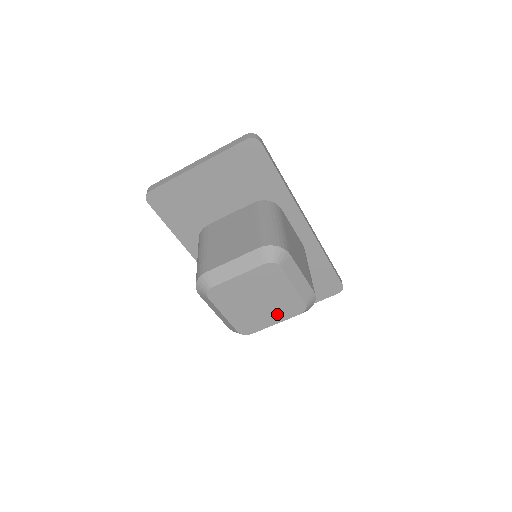
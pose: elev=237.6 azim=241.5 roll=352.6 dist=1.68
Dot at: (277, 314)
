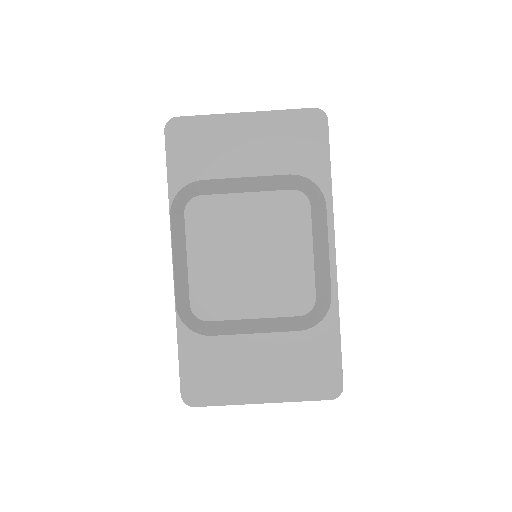
Dot at: (265, 298)
